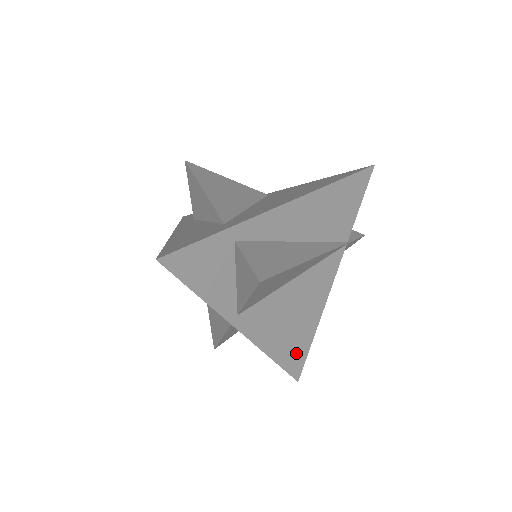
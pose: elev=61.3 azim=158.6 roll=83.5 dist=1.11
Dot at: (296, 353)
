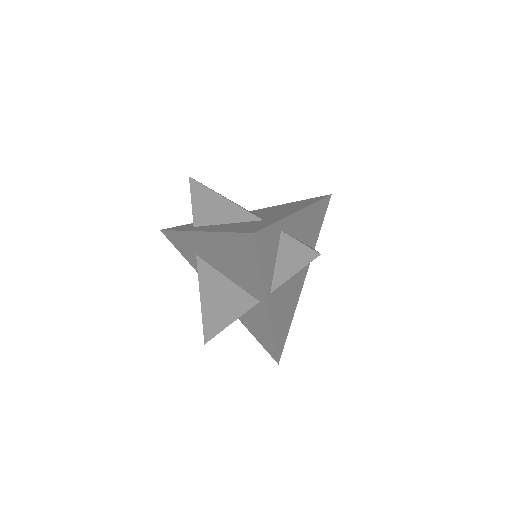
Dot at: (282, 337)
